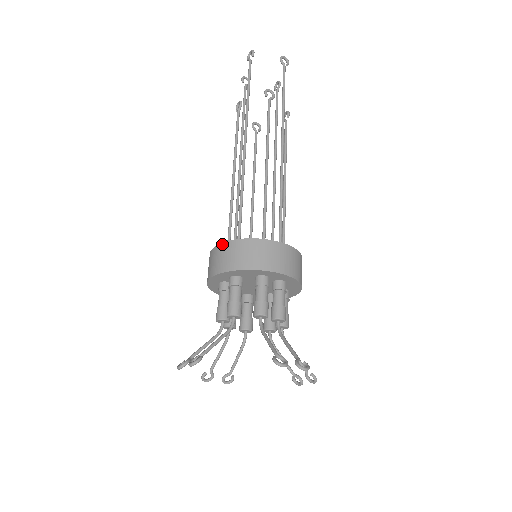
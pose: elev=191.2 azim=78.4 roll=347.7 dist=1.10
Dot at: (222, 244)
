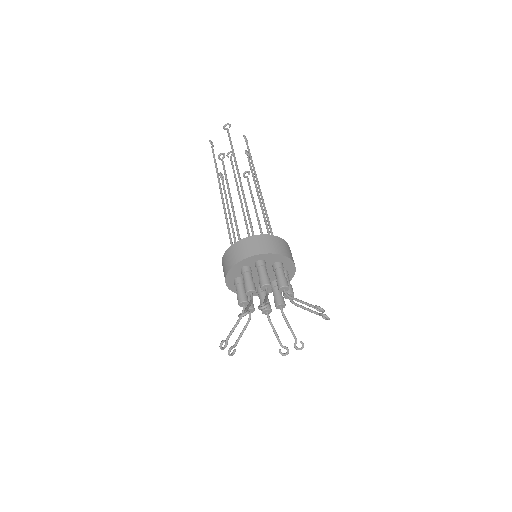
Dot at: (251, 237)
